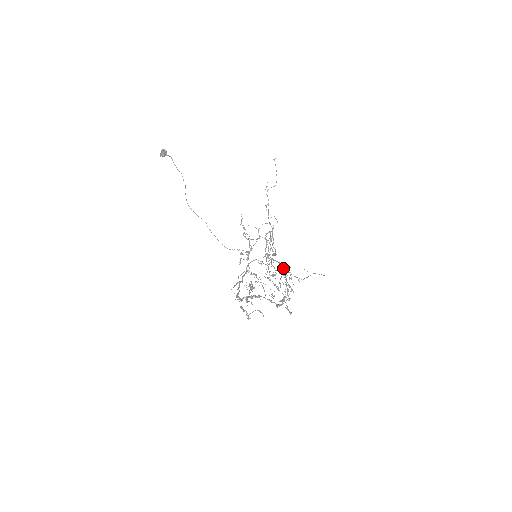
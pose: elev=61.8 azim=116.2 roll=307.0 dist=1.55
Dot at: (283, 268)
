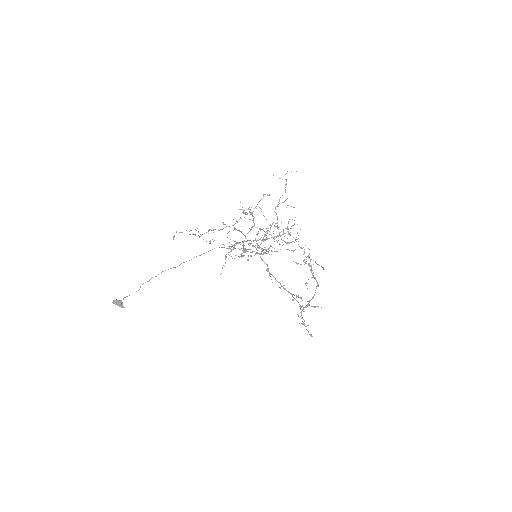
Dot at: occluded
